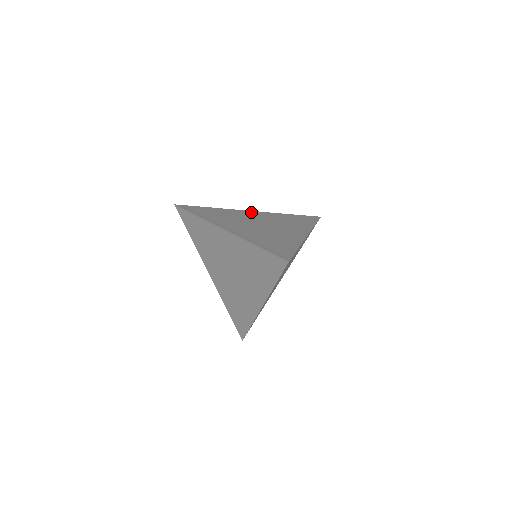
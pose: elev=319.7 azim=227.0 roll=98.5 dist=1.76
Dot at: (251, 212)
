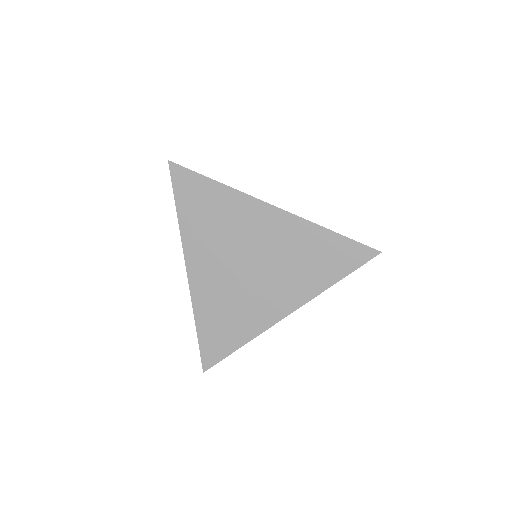
Dot at: occluded
